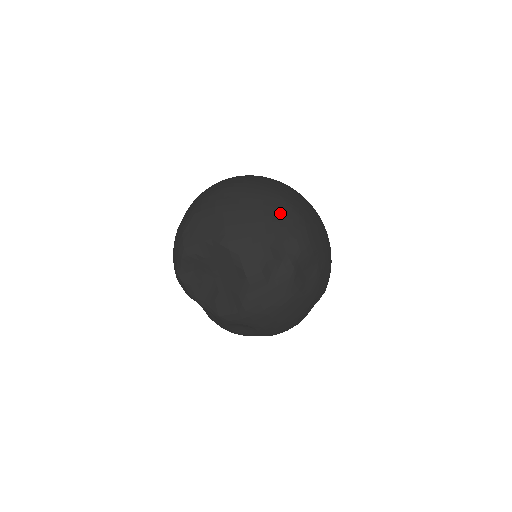
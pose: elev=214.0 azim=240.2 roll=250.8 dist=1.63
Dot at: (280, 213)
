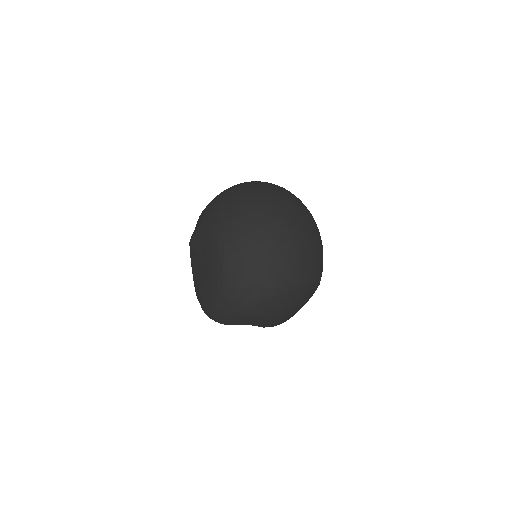
Dot at: (310, 295)
